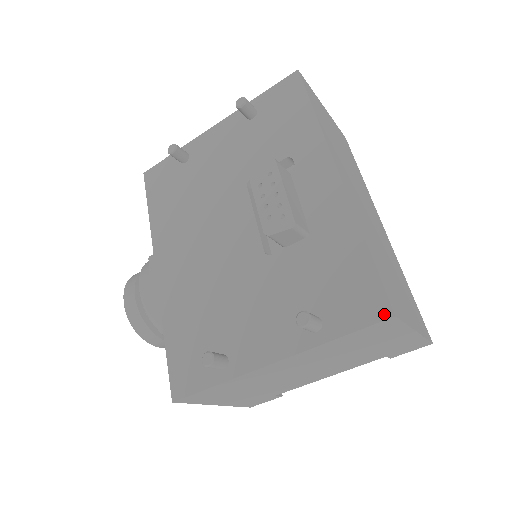
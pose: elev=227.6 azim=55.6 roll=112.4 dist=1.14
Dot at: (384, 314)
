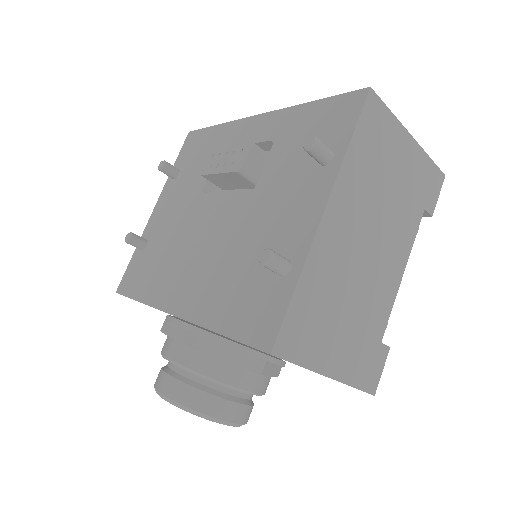
Dot at: (363, 95)
